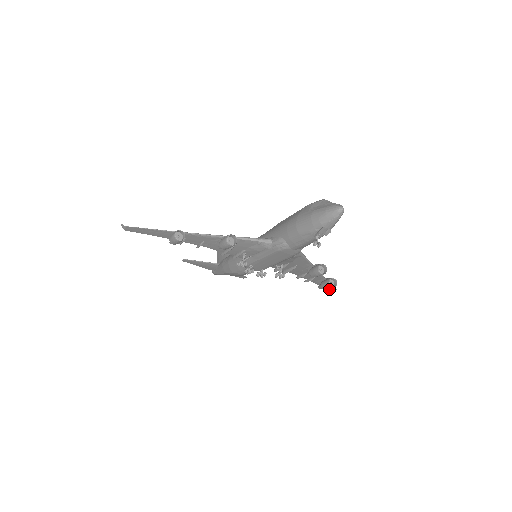
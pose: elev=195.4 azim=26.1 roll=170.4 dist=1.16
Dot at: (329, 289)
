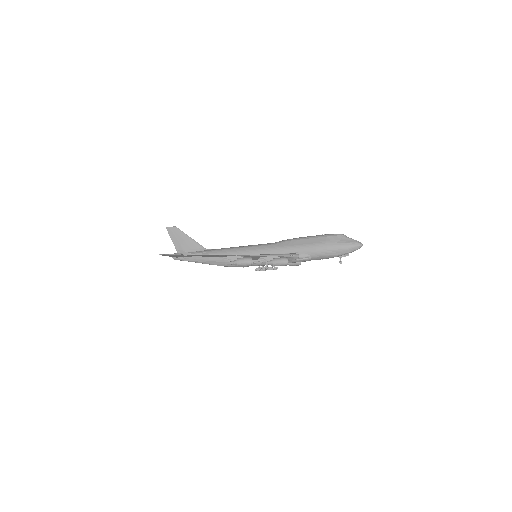
Dot at: occluded
